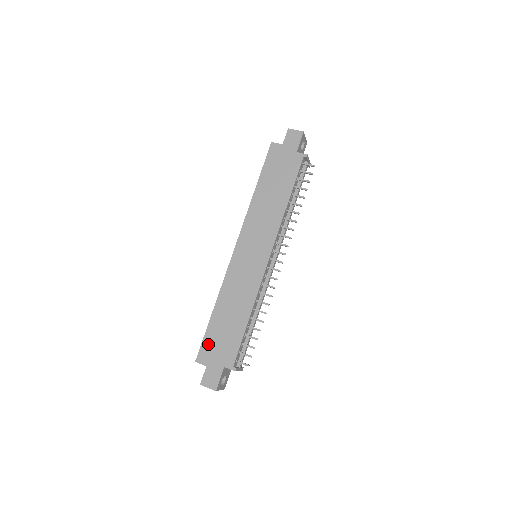
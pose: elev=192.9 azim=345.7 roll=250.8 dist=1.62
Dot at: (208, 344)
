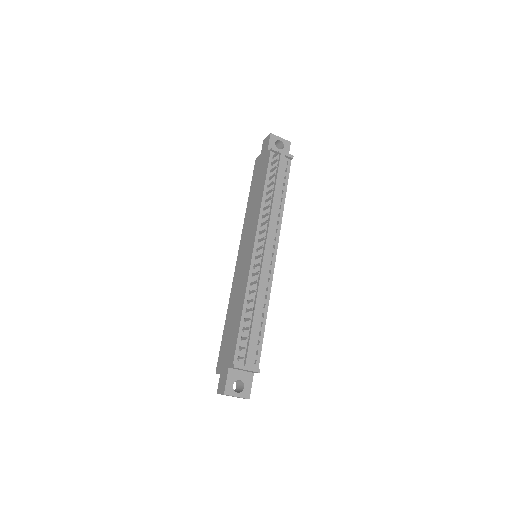
Dot at: (222, 352)
